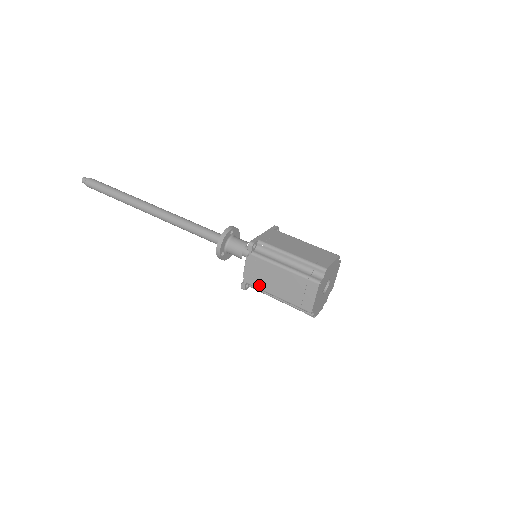
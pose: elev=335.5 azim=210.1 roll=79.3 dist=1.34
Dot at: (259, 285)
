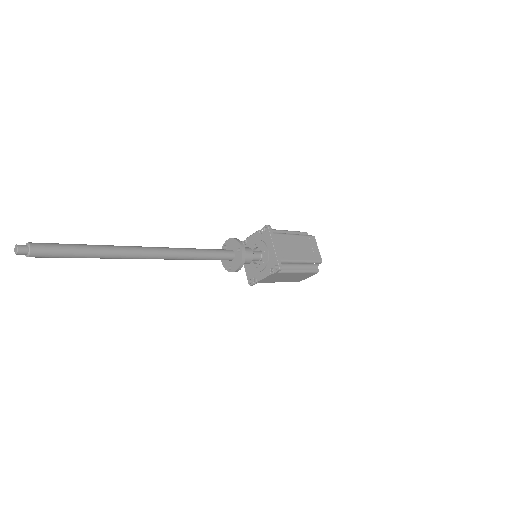
Dot at: (269, 282)
